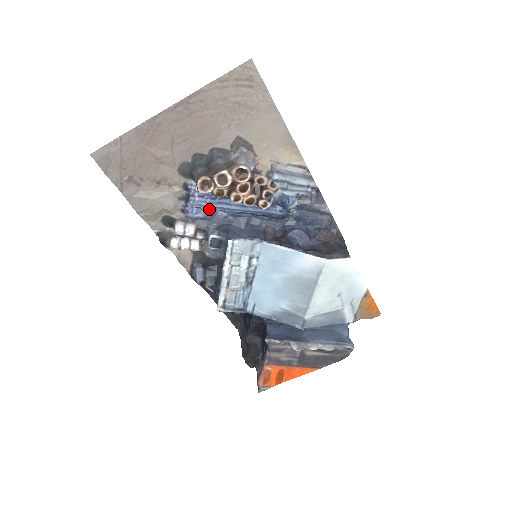
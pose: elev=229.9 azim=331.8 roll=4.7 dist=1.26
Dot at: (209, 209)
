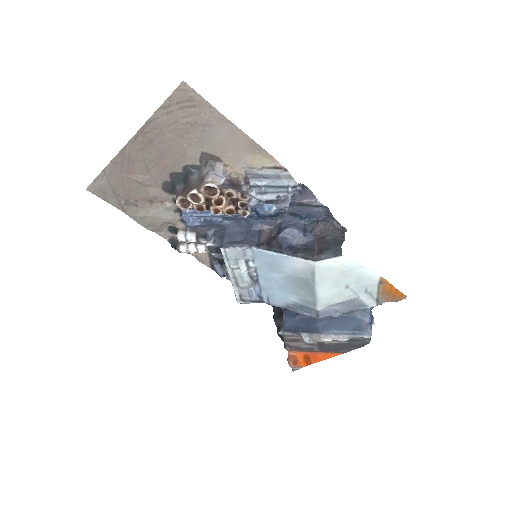
Dot at: (203, 217)
